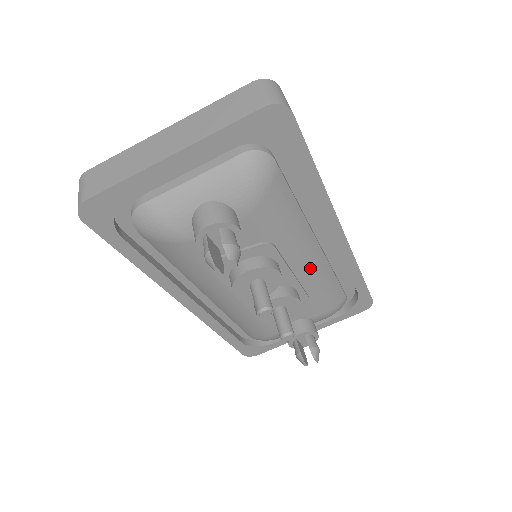
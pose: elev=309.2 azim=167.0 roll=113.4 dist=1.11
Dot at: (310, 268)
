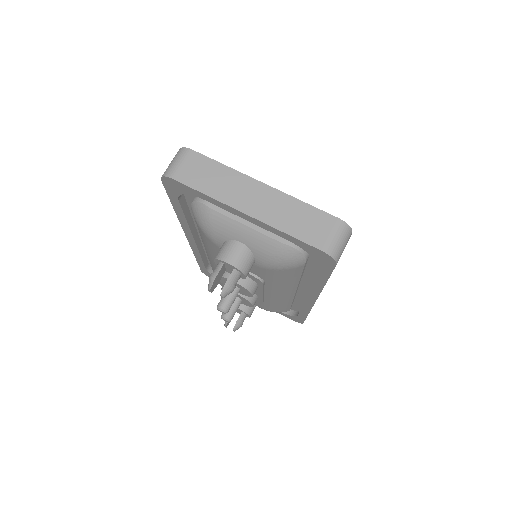
Dot at: (277, 297)
